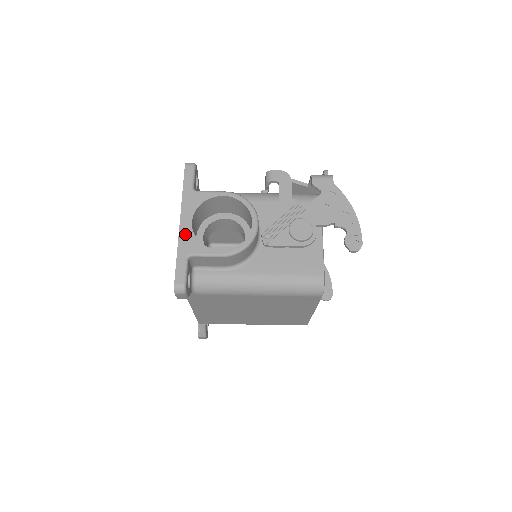
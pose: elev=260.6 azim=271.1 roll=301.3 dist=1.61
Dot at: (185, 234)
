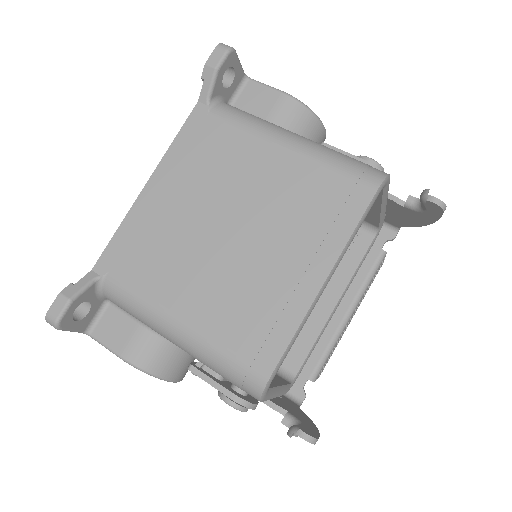
Dot at: occluded
